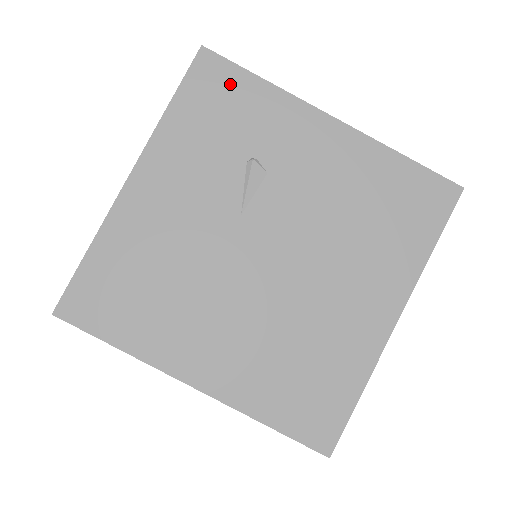
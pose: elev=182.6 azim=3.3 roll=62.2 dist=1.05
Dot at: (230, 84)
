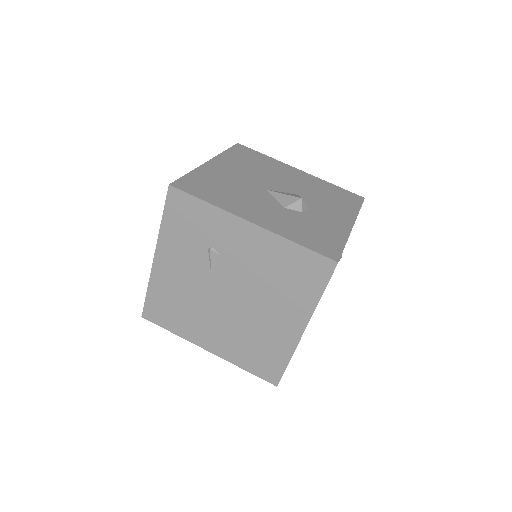
Dot at: (189, 206)
